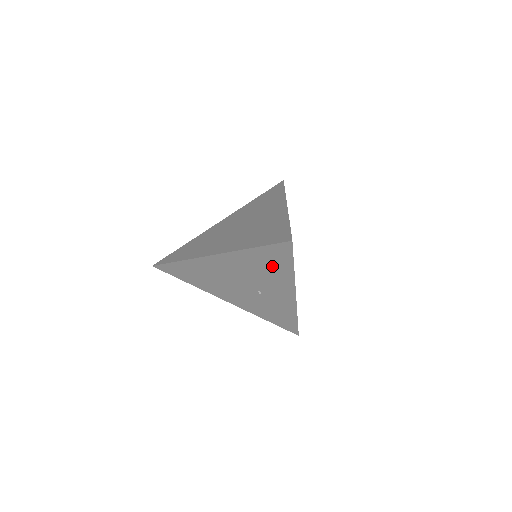
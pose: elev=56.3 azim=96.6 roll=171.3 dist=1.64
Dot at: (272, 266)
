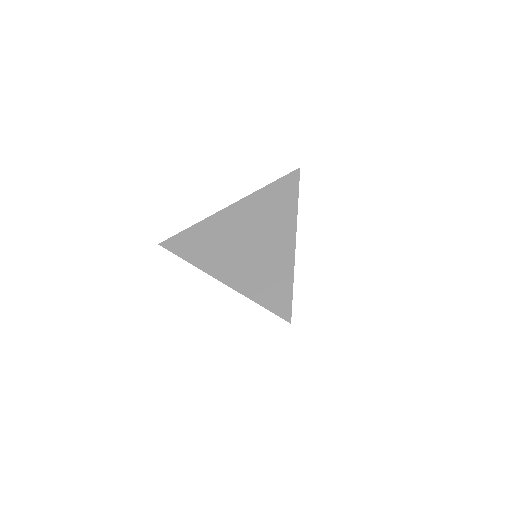
Dot at: occluded
